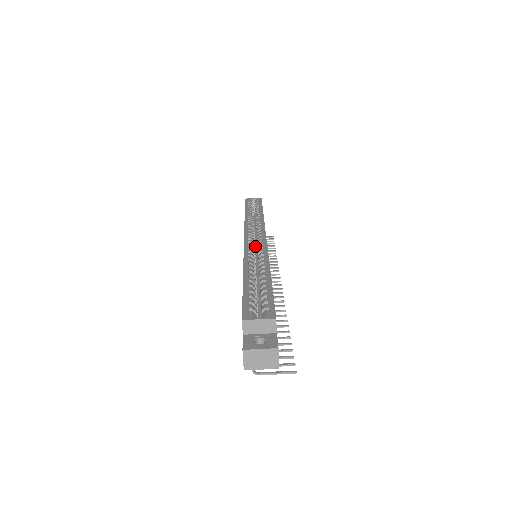
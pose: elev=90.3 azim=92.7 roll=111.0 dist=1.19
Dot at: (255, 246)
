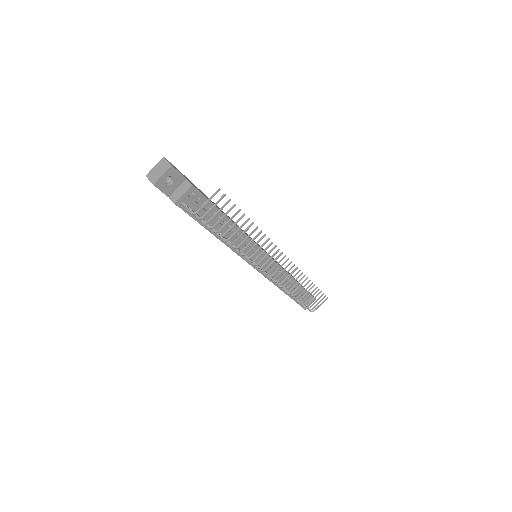
Dot at: occluded
